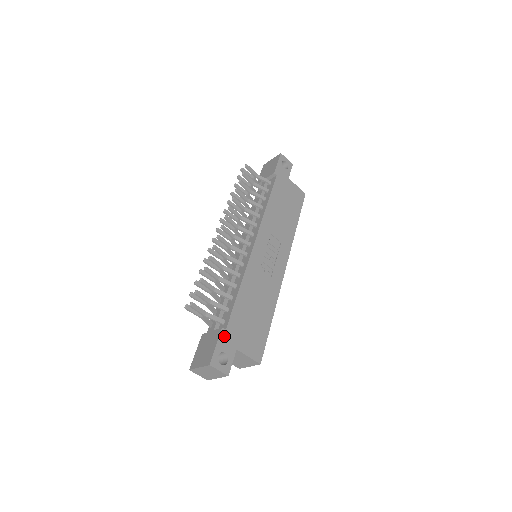
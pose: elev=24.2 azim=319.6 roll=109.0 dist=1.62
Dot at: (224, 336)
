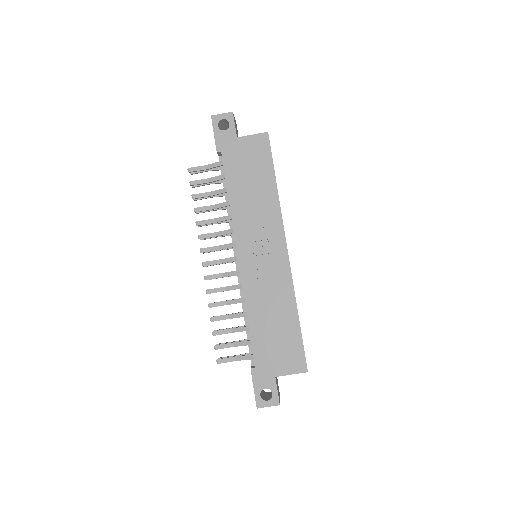
Dot at: (257, 375)
